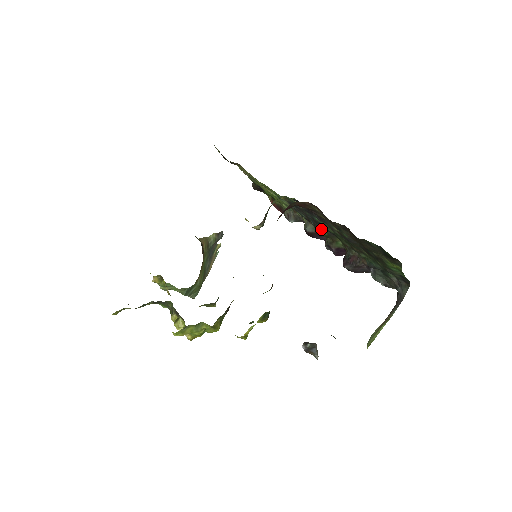
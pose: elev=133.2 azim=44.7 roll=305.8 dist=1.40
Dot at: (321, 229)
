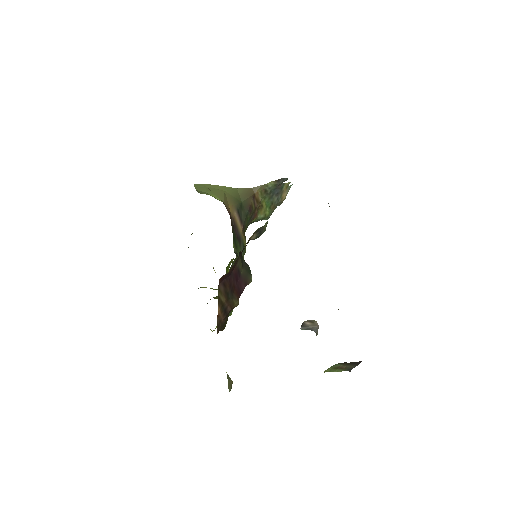
Dot at: occluded
